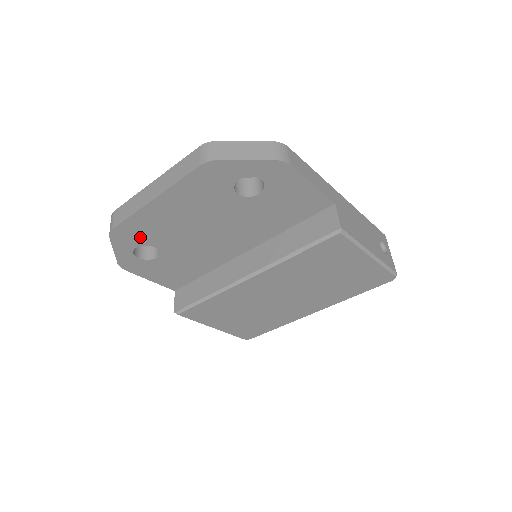
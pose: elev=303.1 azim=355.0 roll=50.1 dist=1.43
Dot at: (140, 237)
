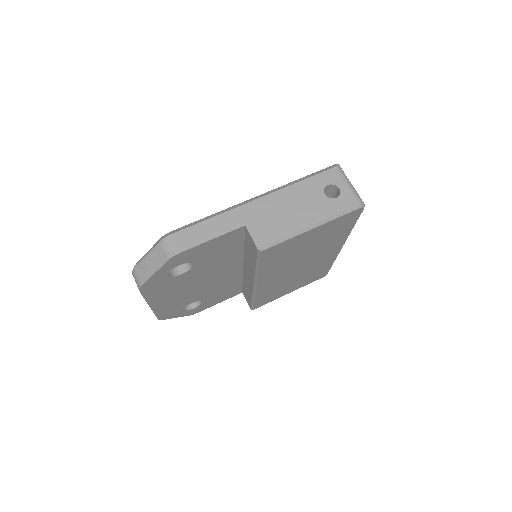
Dot at: (176, 309)
